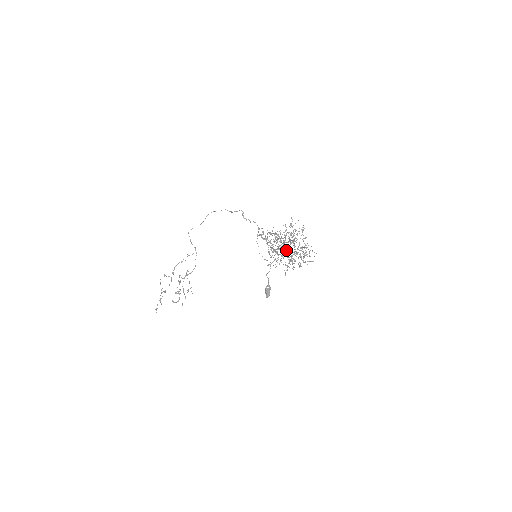
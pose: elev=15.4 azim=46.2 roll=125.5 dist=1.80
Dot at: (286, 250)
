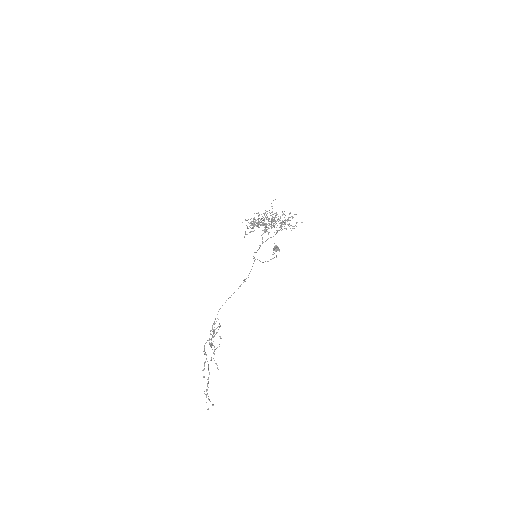
Dot at: occluded
